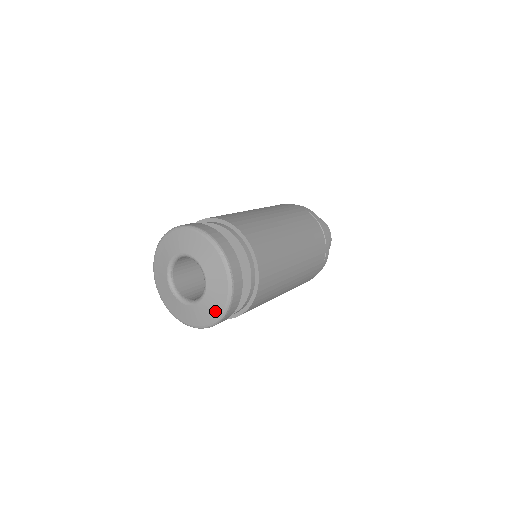
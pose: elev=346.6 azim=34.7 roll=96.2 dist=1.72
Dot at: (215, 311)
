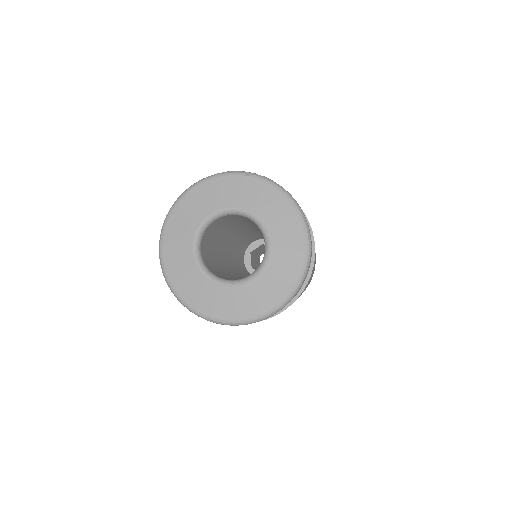
Dot at: (296, 243)
